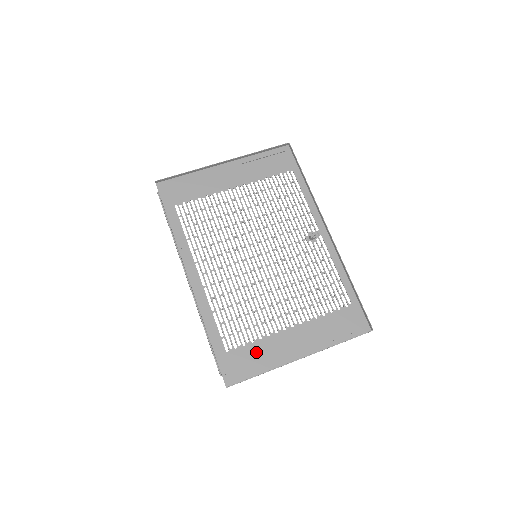
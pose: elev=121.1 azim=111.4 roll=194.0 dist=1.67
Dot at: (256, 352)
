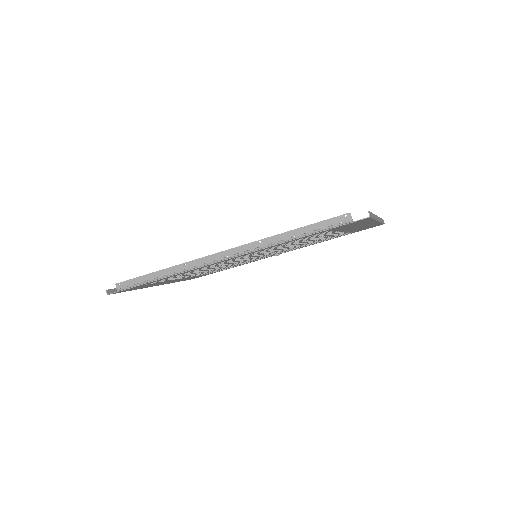
Dot at: (348, 227)
